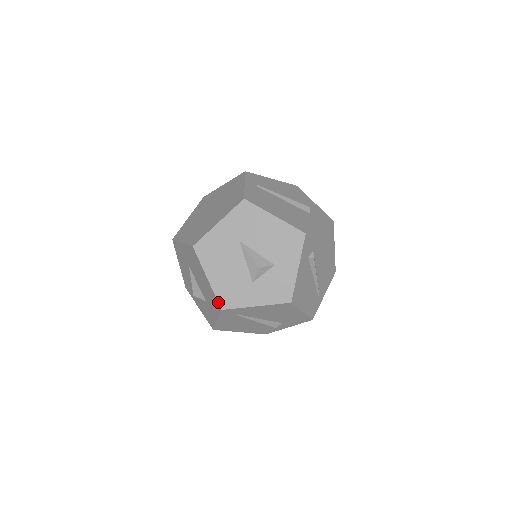
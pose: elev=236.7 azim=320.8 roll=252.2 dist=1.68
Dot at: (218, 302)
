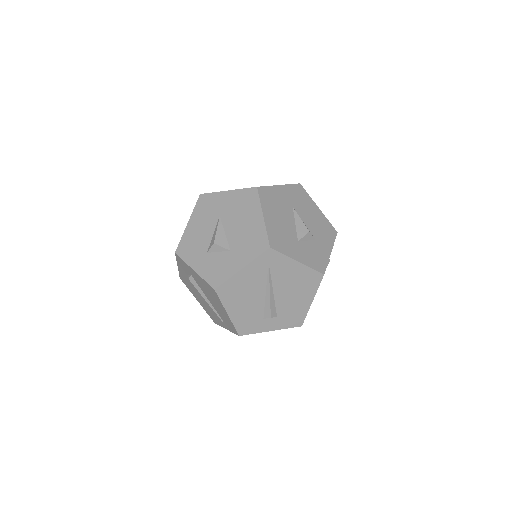
Dot at: (268, 239)
